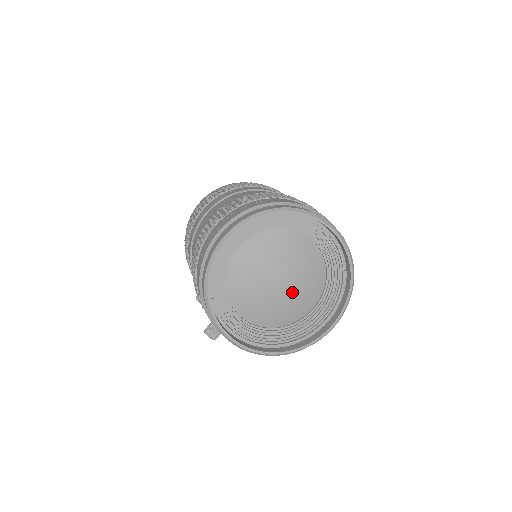
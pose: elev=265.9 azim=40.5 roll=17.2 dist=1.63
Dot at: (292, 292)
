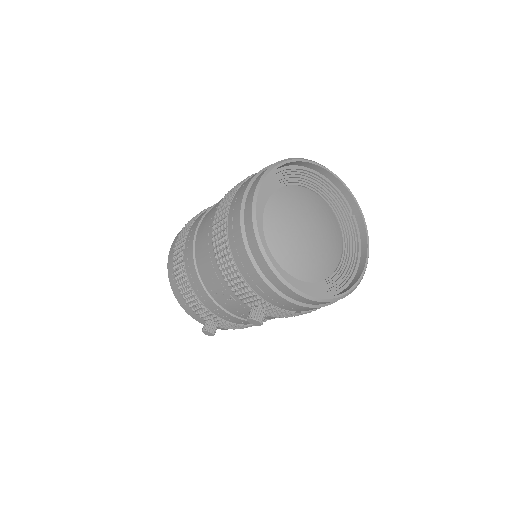
Dot at: (322, 240)
